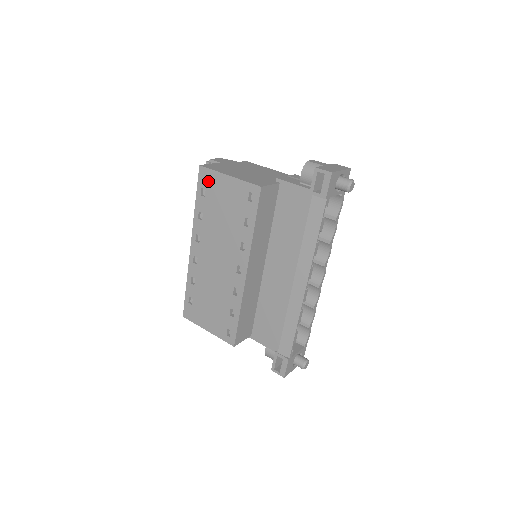
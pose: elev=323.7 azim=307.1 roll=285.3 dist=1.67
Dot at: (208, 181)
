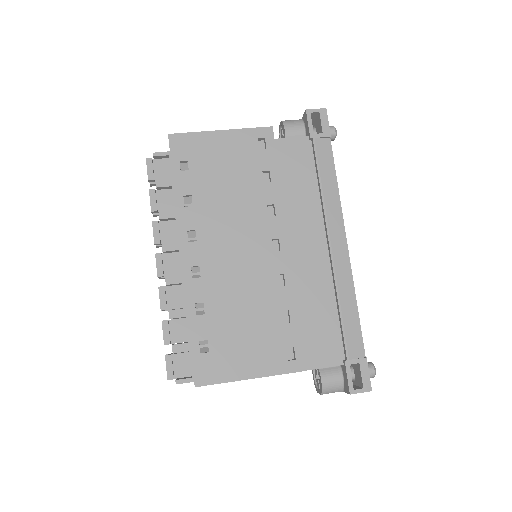
Dot at: (189, 149)
